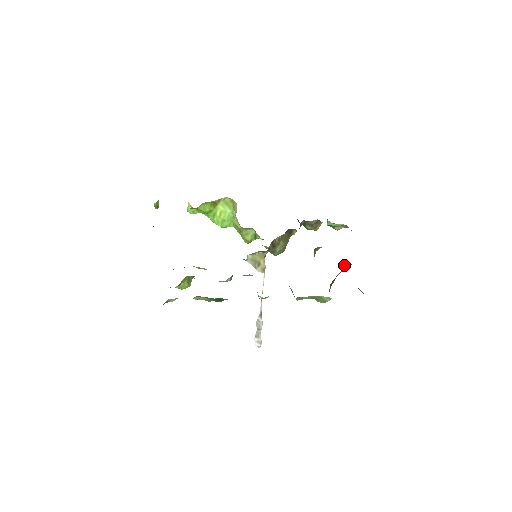
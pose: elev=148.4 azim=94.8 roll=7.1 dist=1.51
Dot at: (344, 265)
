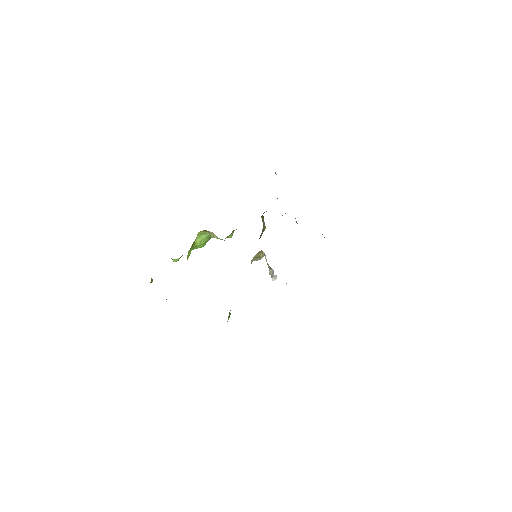
Dot at: occluded
